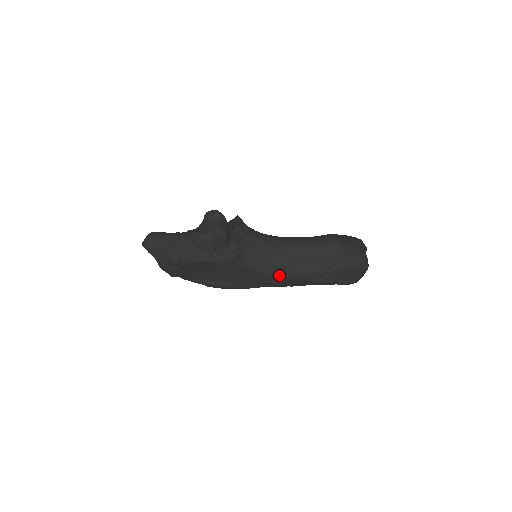
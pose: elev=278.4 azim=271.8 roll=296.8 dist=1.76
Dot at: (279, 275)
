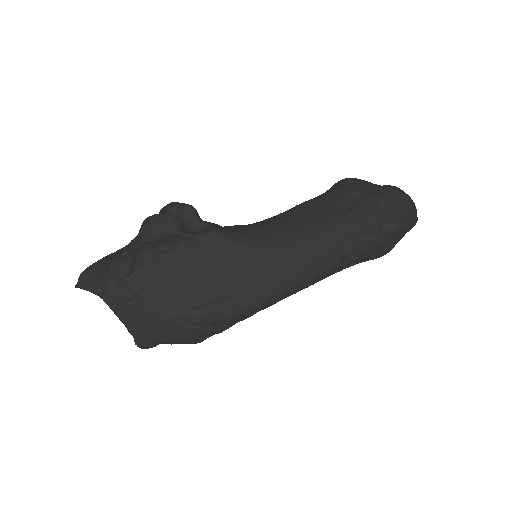
Dot at: (297, 242)
